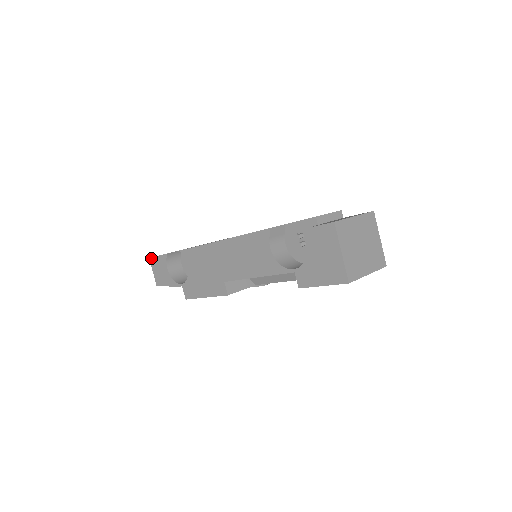
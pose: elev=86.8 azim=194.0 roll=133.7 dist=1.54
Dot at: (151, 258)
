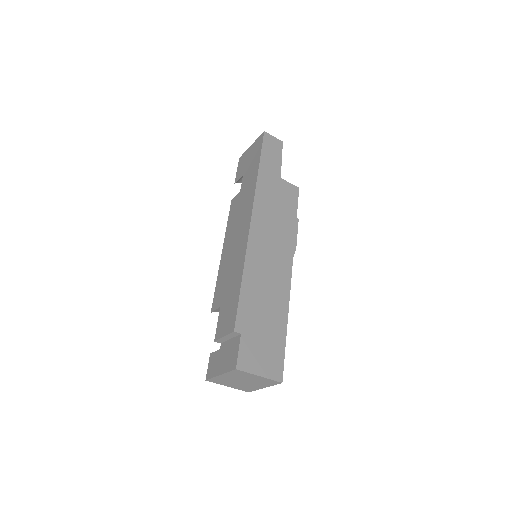
Dot at: (239, 161)
